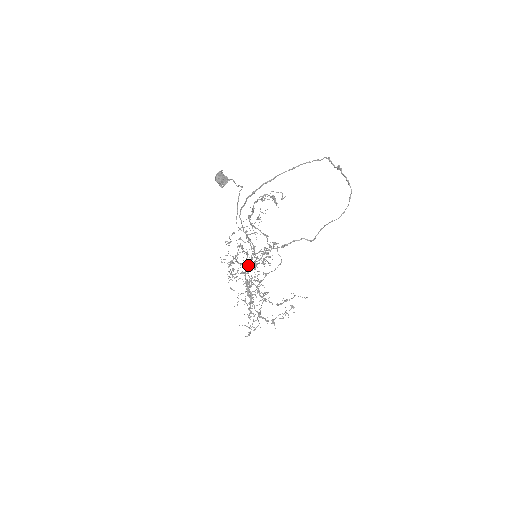
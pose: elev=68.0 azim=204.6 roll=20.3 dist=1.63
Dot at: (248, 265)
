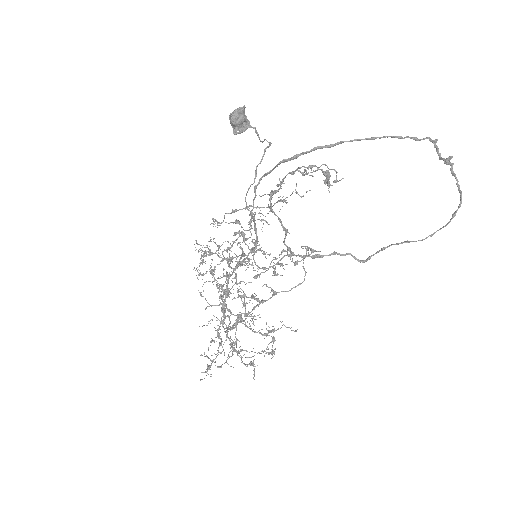
Dot at: occluded
